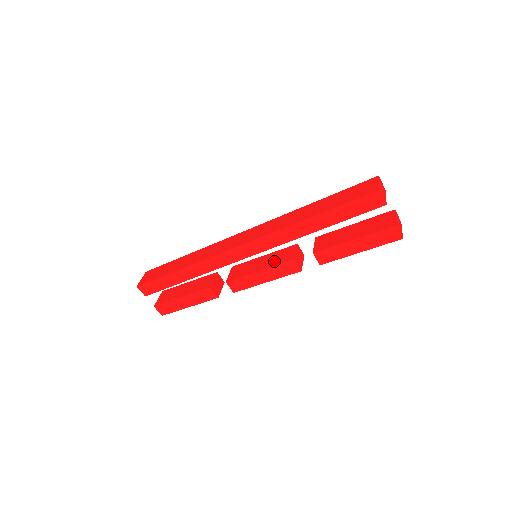
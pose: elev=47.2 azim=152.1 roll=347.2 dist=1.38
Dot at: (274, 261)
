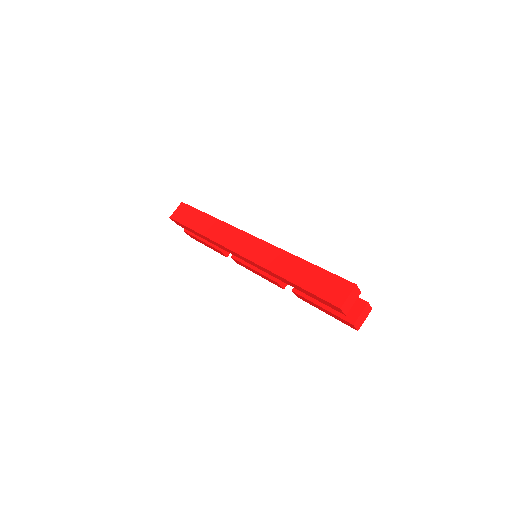
Dot at: occluded
